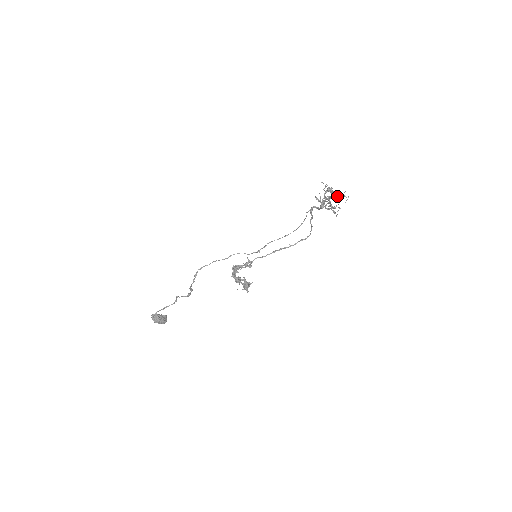
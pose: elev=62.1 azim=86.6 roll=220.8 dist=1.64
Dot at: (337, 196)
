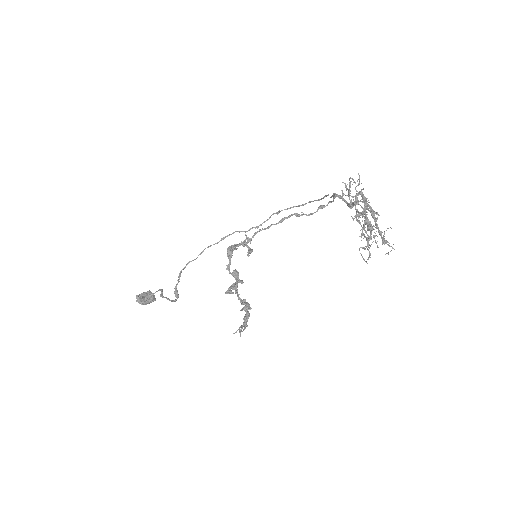
Dot at: occluded
